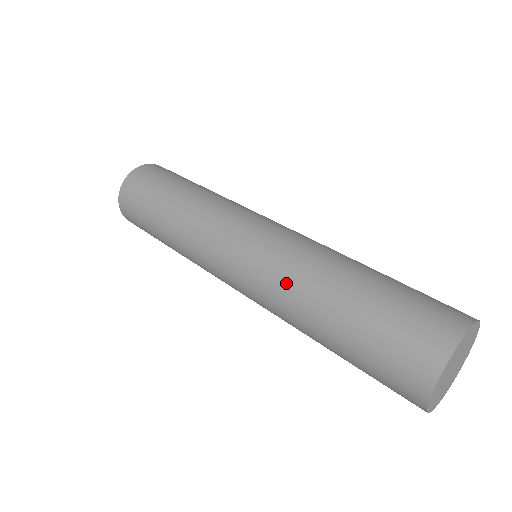
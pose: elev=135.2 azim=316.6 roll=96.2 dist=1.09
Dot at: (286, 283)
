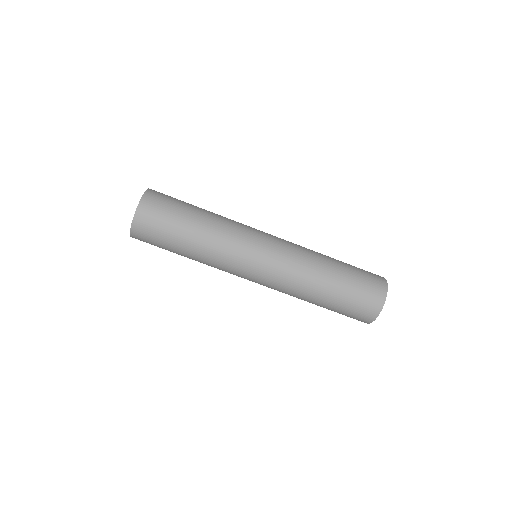
Dot at: (306, 252)
